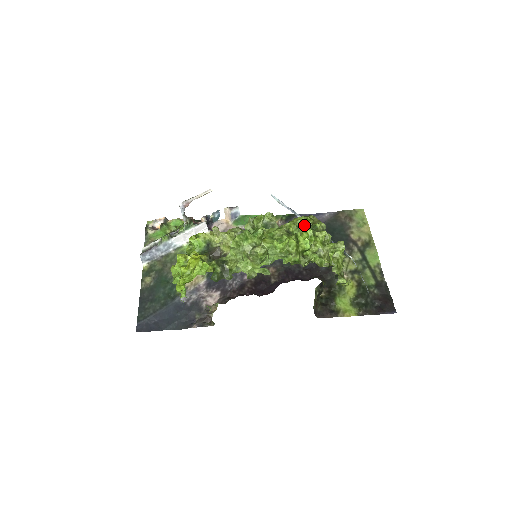
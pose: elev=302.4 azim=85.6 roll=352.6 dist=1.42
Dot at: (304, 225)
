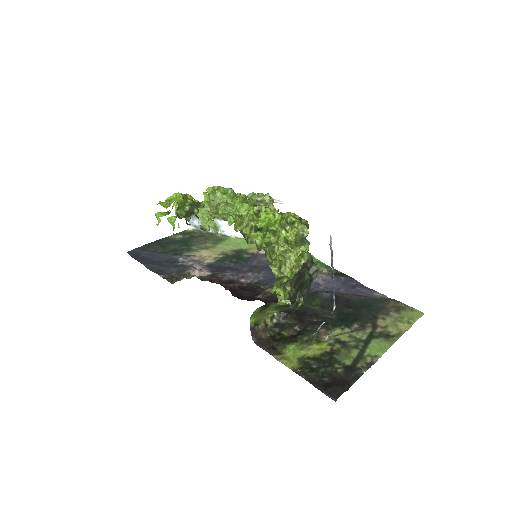
Dot at: (286, 218)
